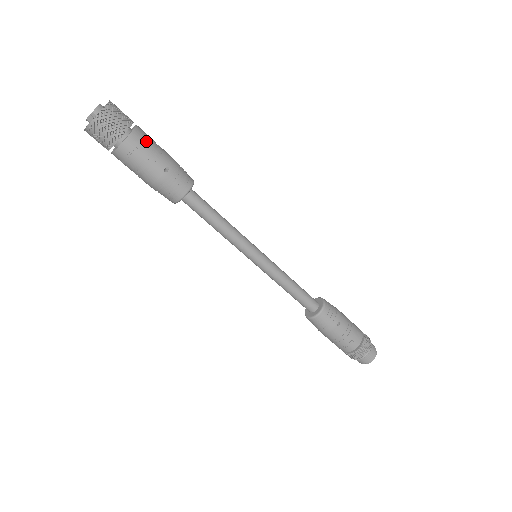
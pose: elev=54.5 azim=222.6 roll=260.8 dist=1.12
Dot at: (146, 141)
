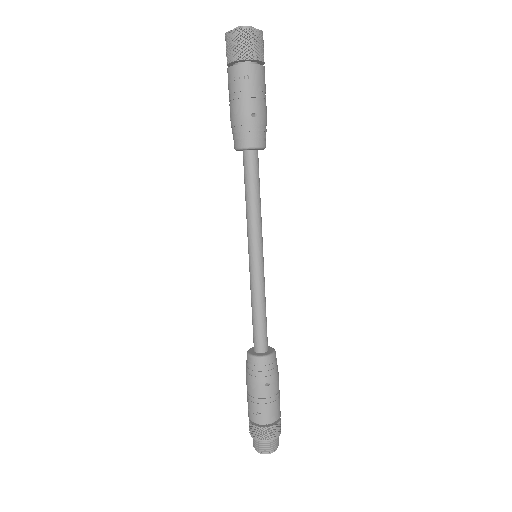
Dot at: (260, 81)
